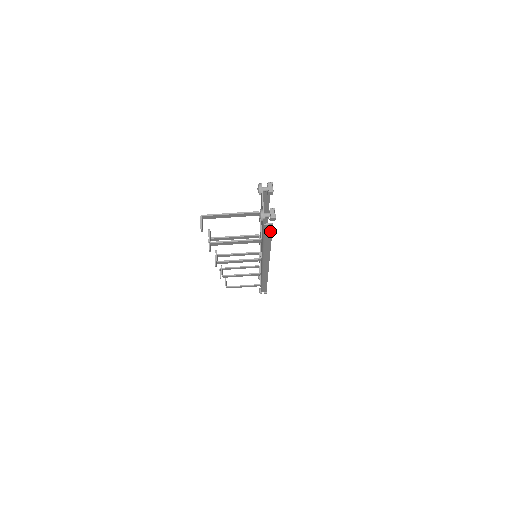
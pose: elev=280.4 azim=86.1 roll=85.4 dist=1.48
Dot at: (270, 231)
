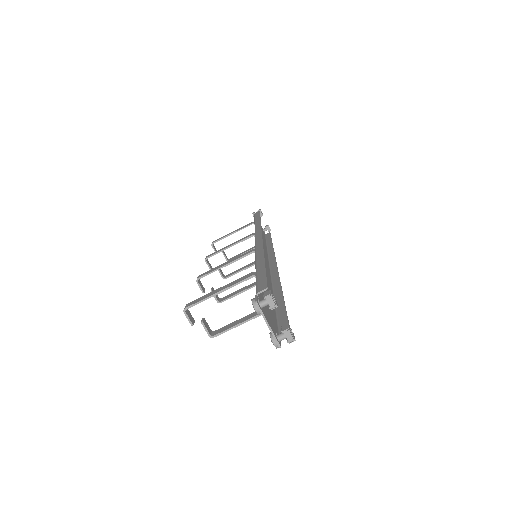
Dot at: (285, 320)
